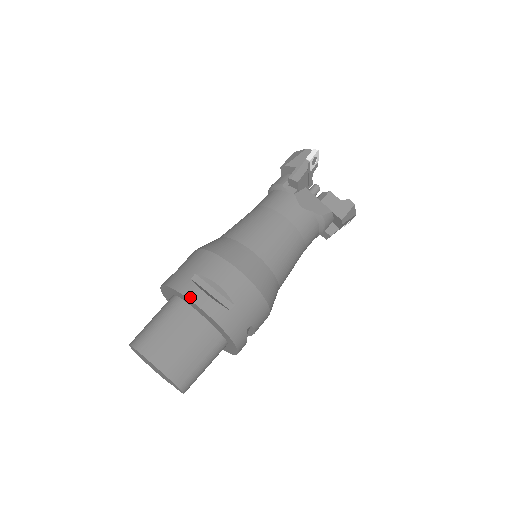
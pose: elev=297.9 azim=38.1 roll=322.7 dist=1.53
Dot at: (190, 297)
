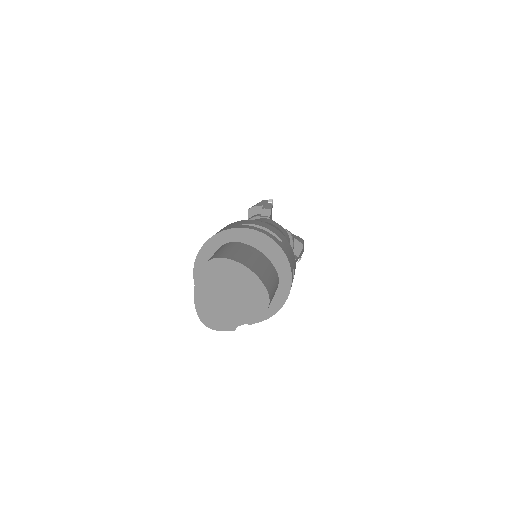
Dot at: (250, 228)
